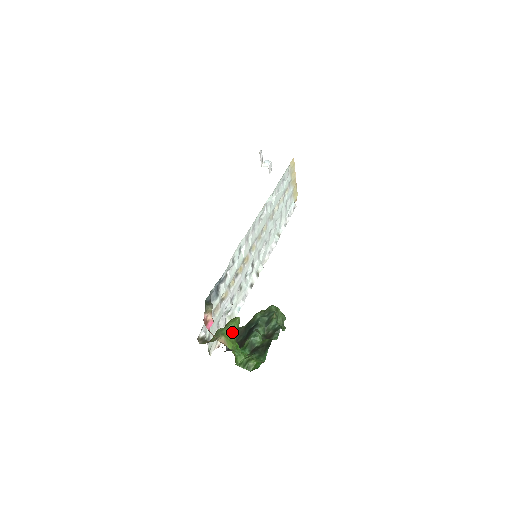
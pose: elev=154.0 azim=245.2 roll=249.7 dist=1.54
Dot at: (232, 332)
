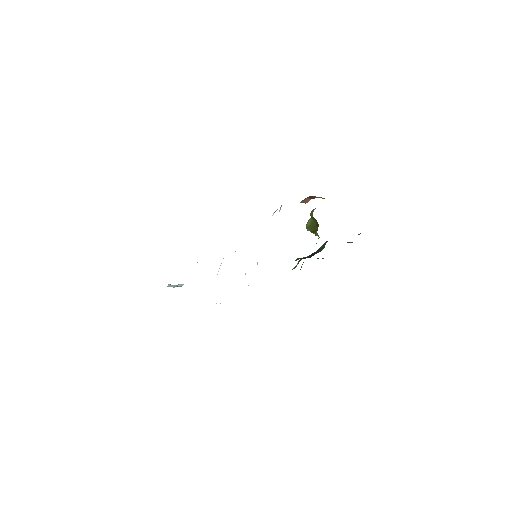
Dot at: occluded
